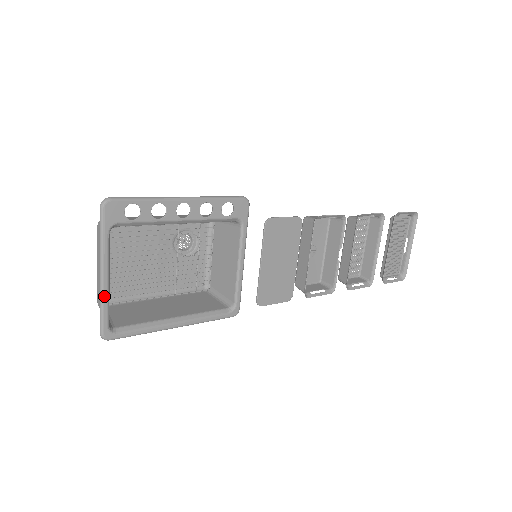
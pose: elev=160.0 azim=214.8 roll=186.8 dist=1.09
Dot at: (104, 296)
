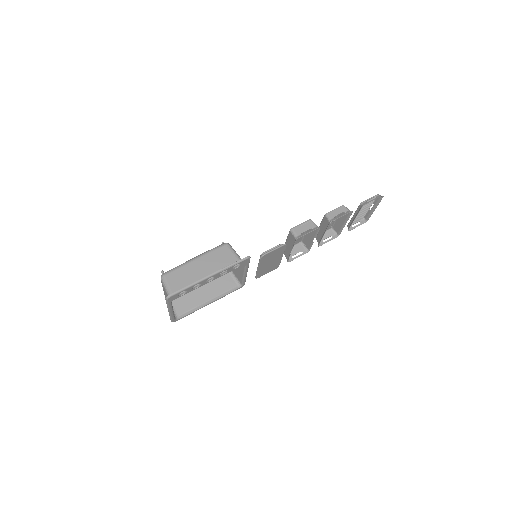
Dot at: (171, 315)
